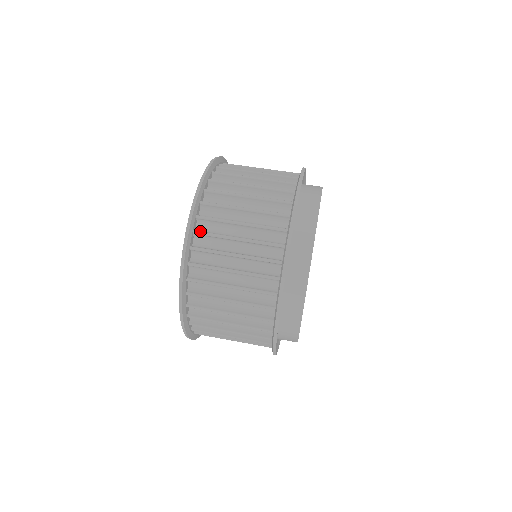
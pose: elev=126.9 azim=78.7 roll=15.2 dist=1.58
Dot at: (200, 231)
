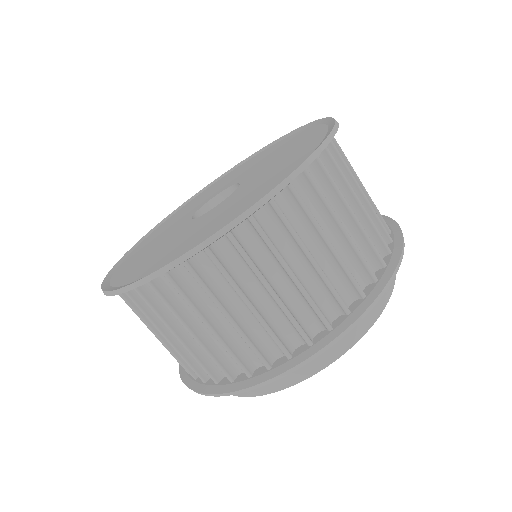
Dot at: (156, 289)
